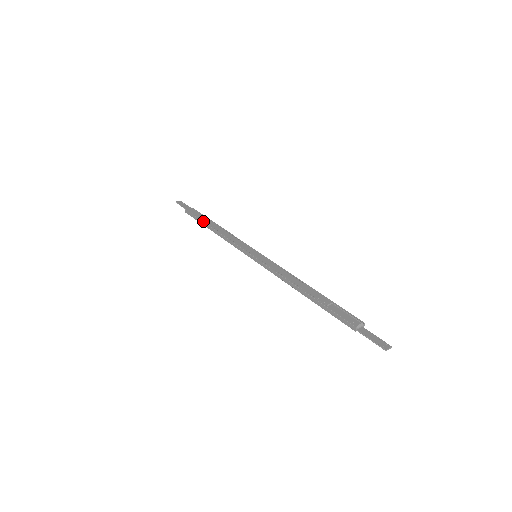
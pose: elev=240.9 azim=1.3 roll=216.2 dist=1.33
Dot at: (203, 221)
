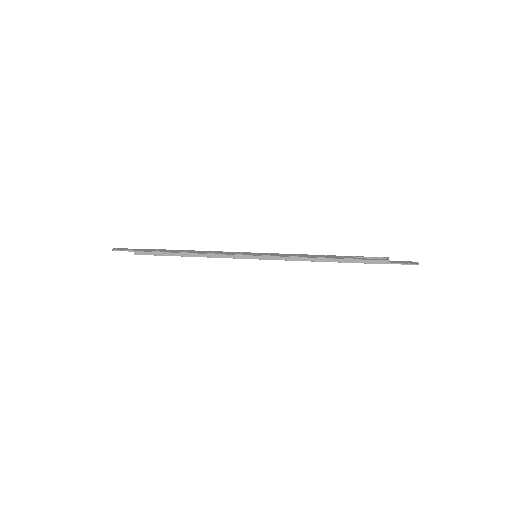
Dot at: (169, 252)
